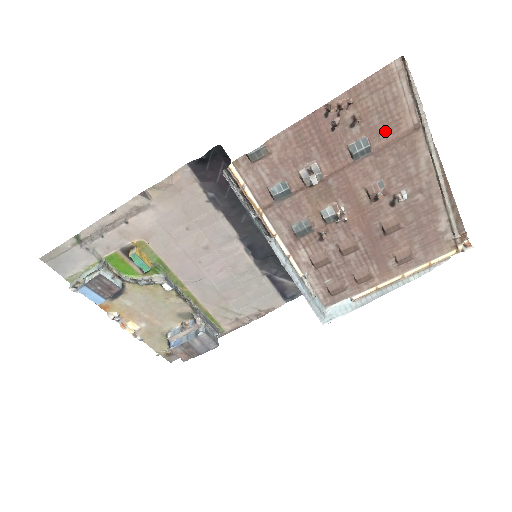
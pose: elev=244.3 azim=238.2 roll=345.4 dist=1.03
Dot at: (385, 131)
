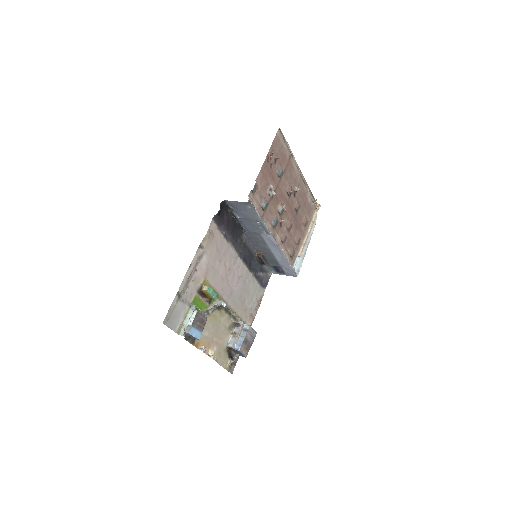
Dot at: (283, 162)
